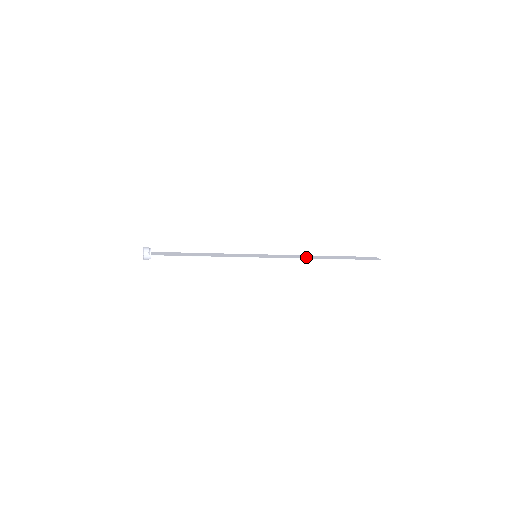
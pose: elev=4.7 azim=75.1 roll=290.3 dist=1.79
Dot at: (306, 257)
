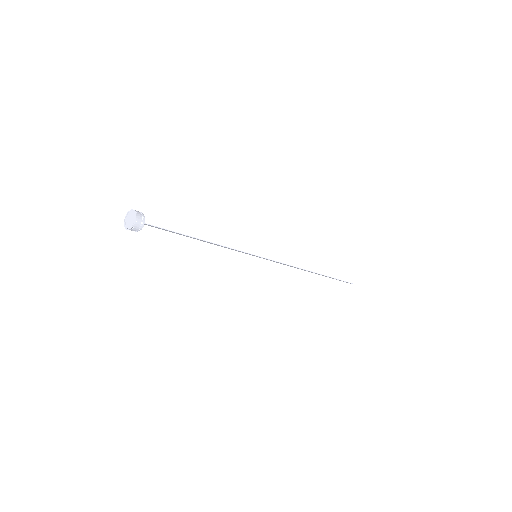
Dot at: occluded
